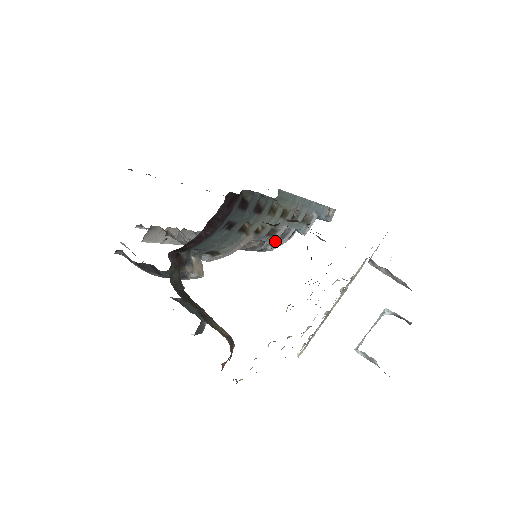
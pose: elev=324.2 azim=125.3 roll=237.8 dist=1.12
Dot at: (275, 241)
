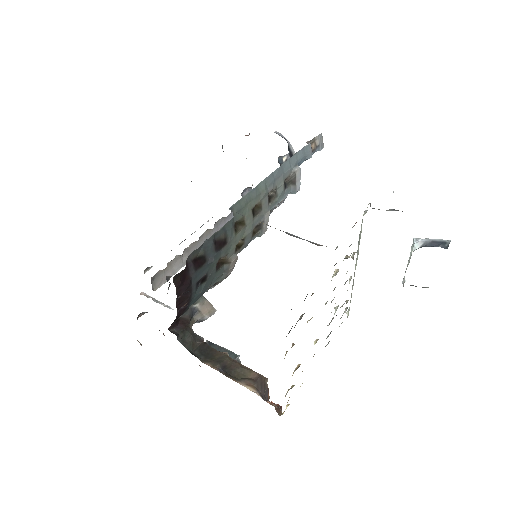
Dot at: occluded
